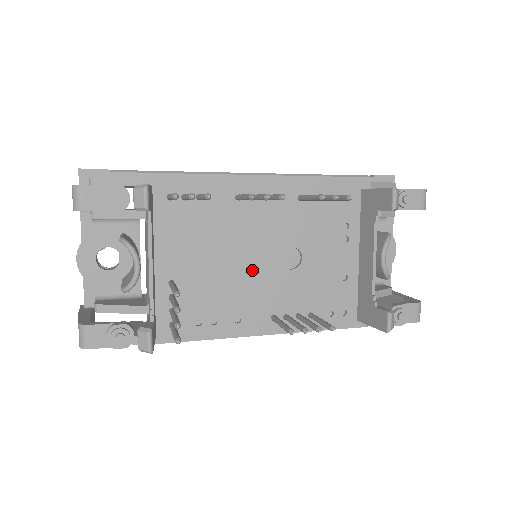
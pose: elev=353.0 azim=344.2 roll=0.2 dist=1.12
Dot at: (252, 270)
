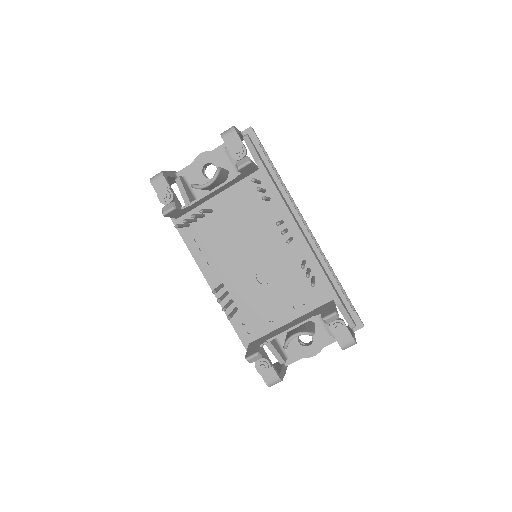
Dot at: (244, 255)
